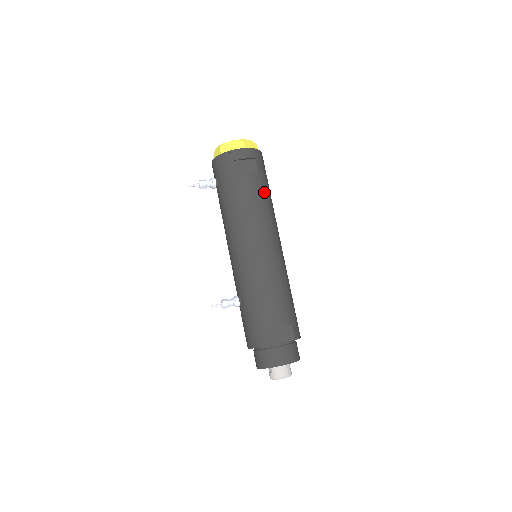
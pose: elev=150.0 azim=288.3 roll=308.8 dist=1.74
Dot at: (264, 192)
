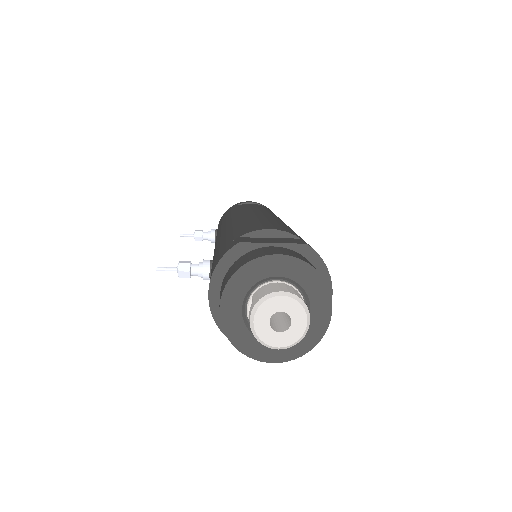
Dot at: (272, 212)
